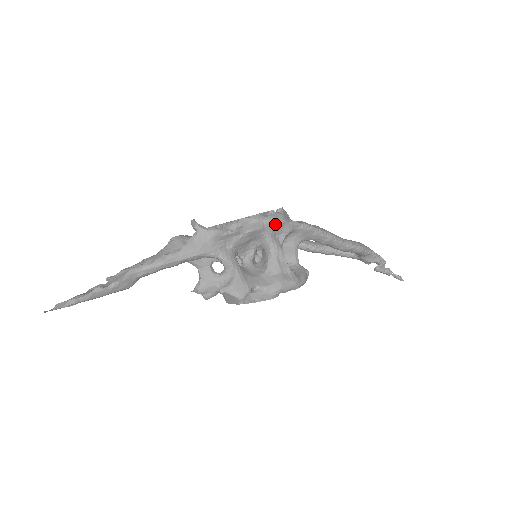
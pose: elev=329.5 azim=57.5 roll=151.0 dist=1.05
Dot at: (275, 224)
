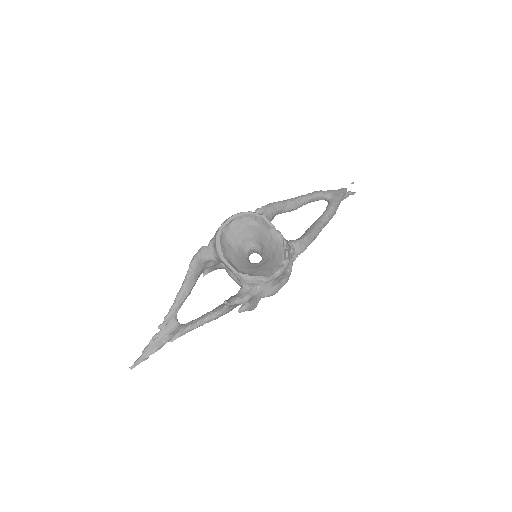
Dot at: (282, 273)
